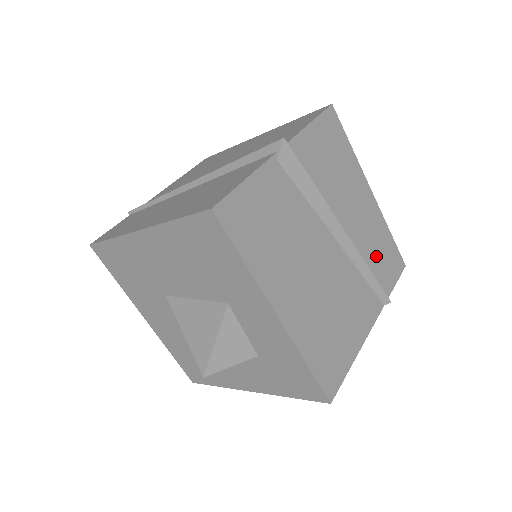
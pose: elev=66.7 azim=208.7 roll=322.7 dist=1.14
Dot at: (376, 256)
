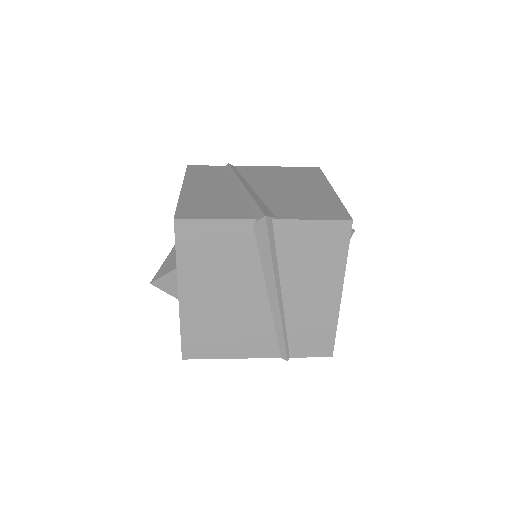
Dot at: (303, 330)
